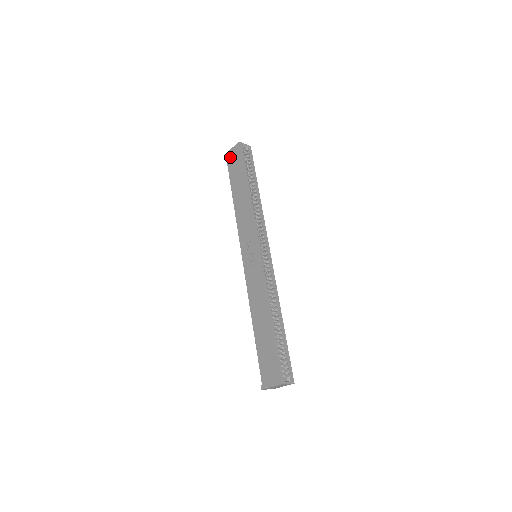
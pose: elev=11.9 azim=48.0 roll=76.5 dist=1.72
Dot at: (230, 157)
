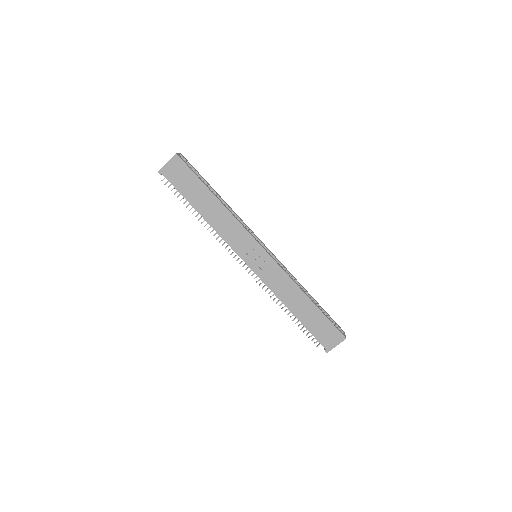
Dot at: (170, 173)
